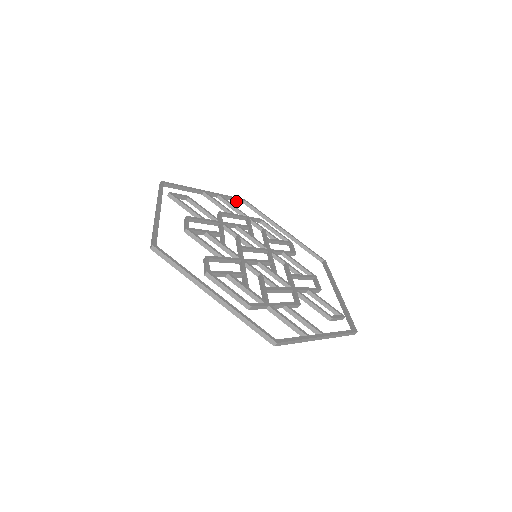
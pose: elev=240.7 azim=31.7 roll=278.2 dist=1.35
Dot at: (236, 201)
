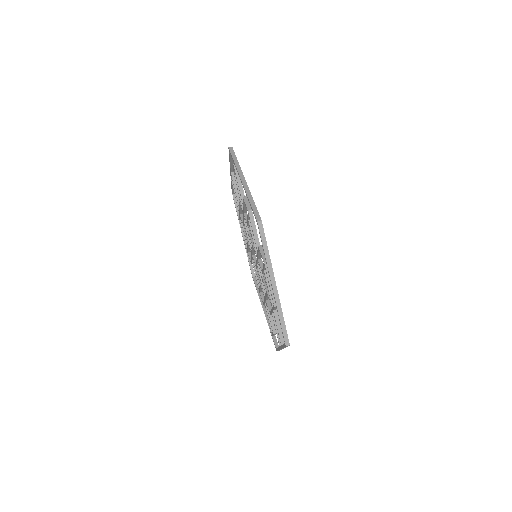
Dot at: (232, 190)
